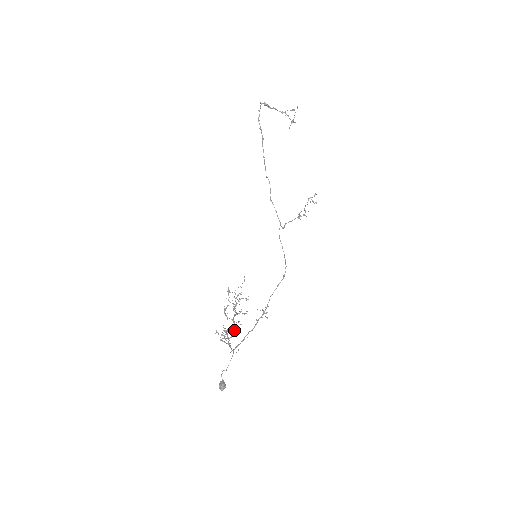
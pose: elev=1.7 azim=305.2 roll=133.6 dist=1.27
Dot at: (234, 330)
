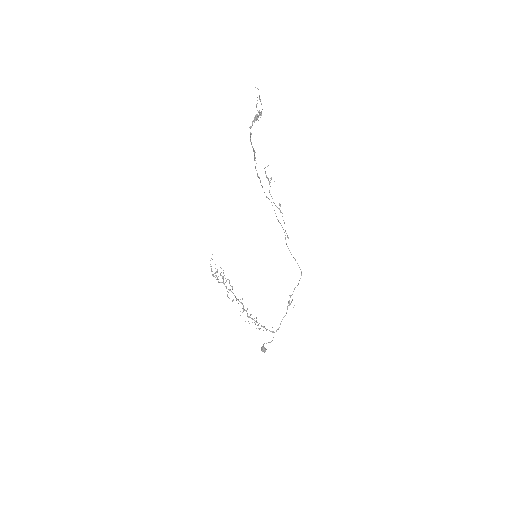
Dot at: (247, 309)
